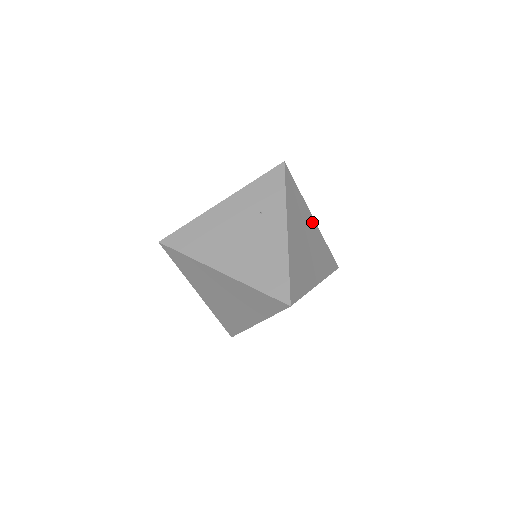
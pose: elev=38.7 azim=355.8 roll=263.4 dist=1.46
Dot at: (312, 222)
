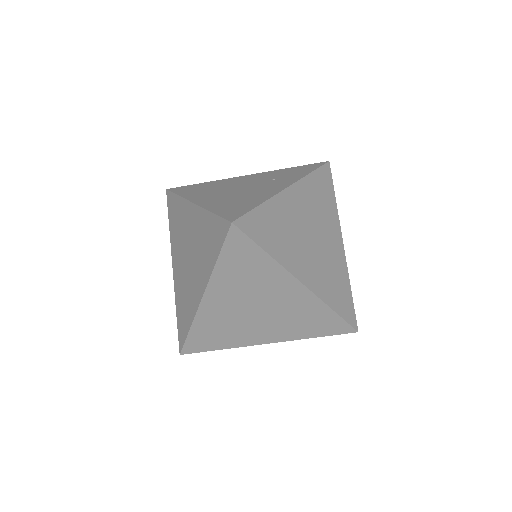
Dot at: (338, 241)
